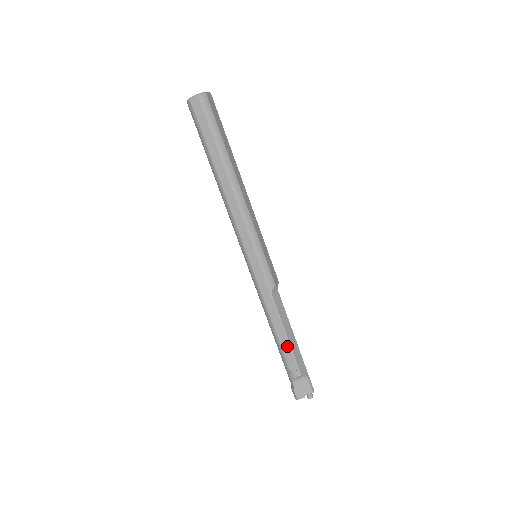
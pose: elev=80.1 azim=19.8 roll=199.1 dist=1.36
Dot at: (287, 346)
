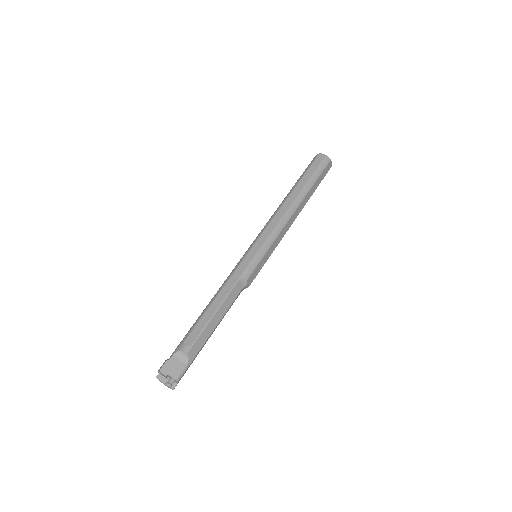
Dot at: (205, 322)
